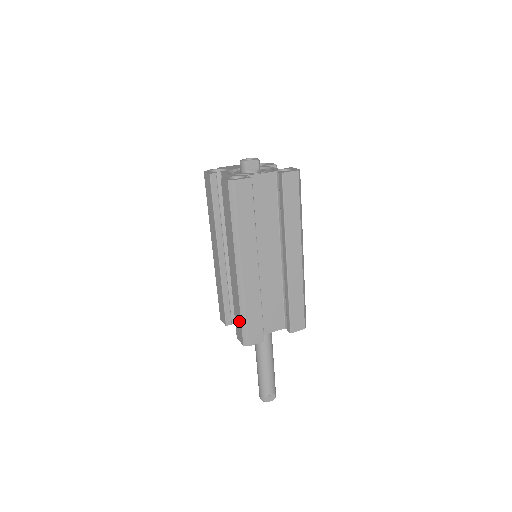
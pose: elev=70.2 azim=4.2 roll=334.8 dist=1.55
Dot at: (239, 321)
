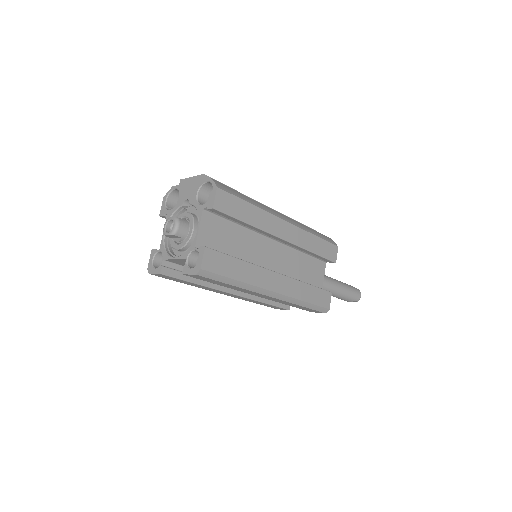
Dot at: occluded
